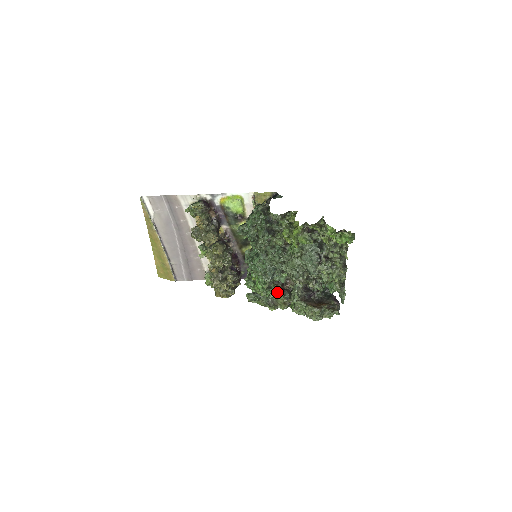
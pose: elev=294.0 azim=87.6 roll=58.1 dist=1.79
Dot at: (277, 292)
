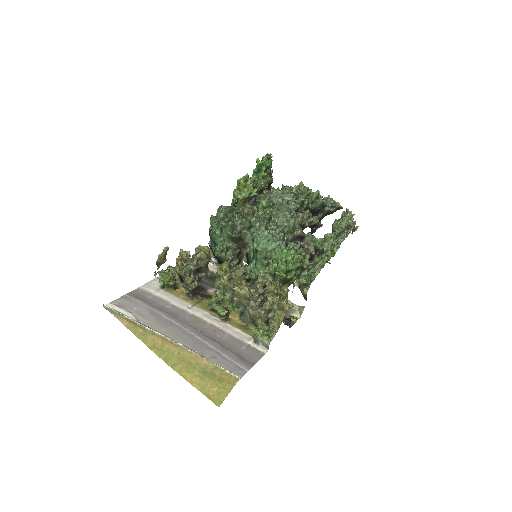
Dot at: (311, 263)
